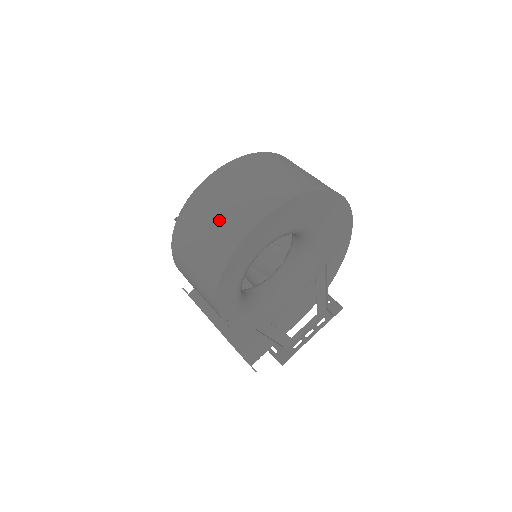
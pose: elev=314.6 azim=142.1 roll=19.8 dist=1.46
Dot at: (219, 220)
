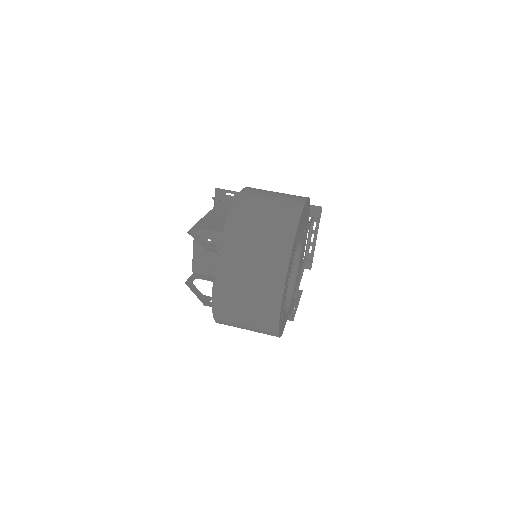
Dot at: (250, 317)
